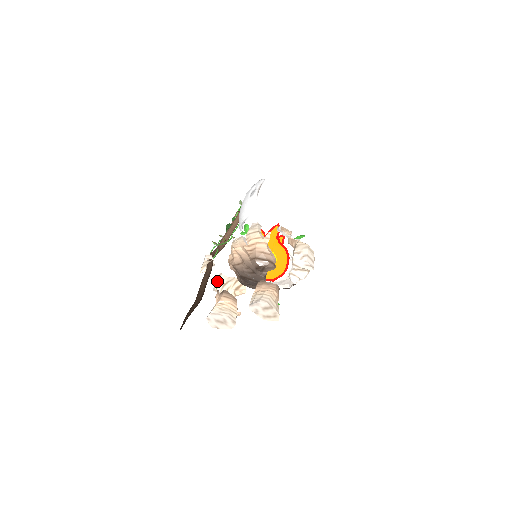
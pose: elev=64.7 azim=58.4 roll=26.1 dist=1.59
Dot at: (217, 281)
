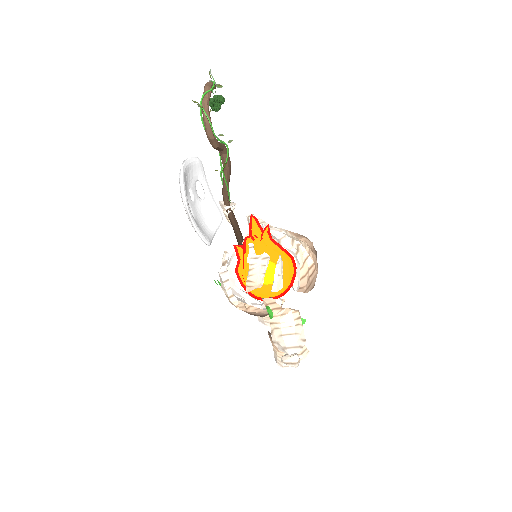
Dot at: occluded
